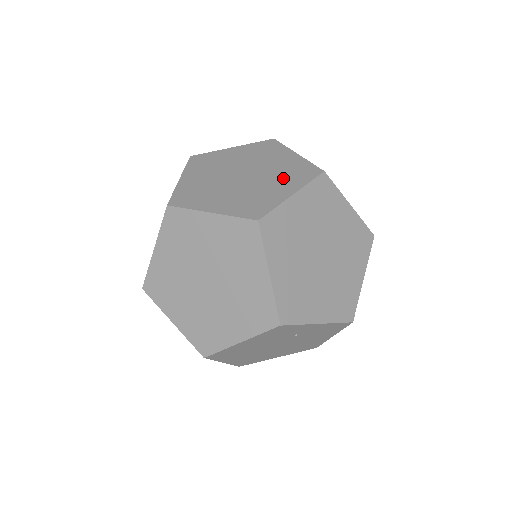
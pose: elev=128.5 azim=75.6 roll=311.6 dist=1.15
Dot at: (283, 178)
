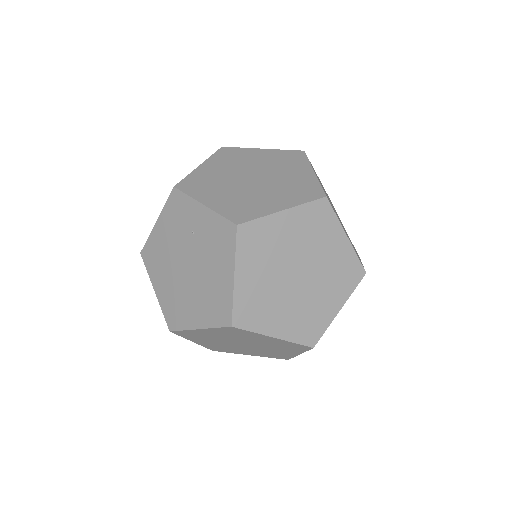
Dot at: occluded
